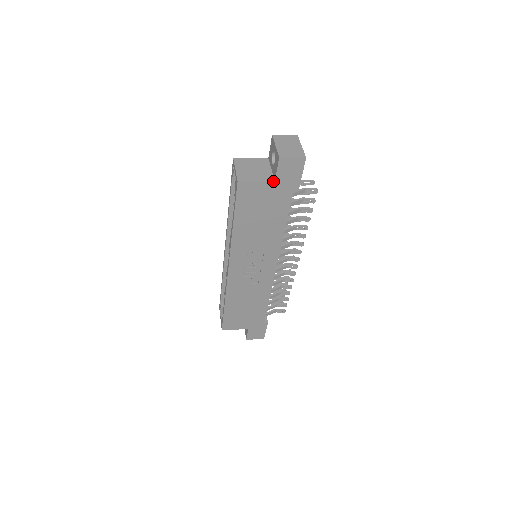
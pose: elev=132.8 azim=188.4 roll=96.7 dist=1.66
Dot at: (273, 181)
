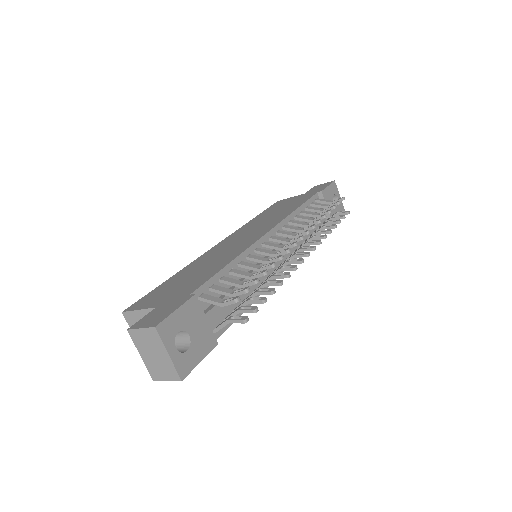
Dot at: occluded
